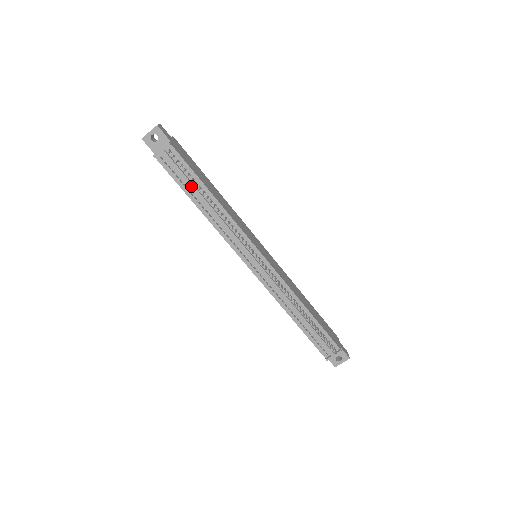
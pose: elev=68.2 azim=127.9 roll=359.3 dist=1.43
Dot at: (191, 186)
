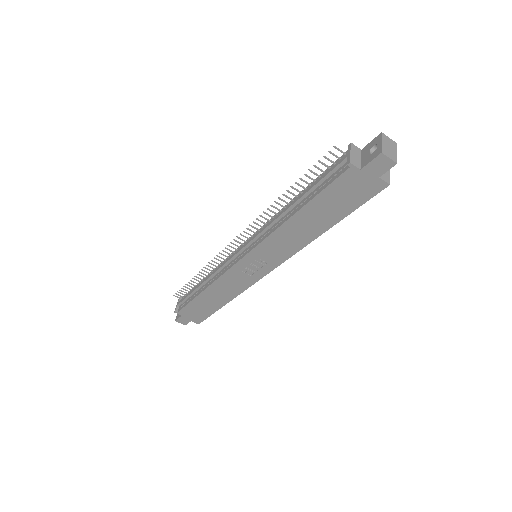
Dot at: (193, 291)
